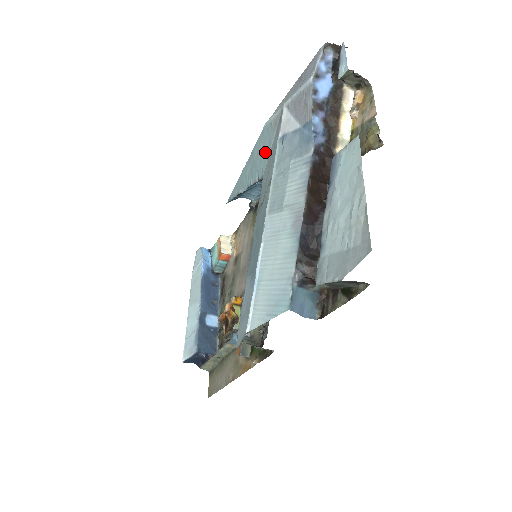
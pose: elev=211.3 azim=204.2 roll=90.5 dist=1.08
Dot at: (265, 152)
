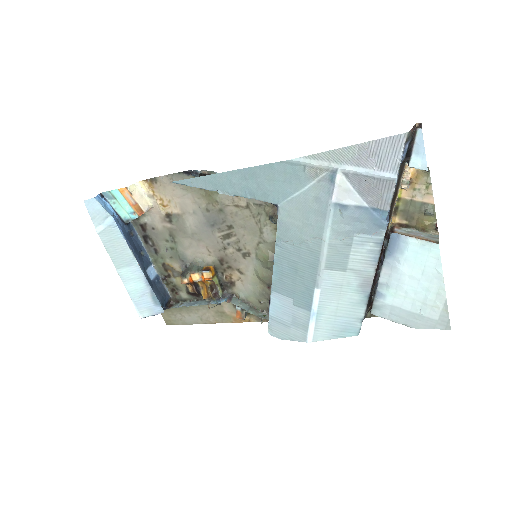
Dot at: (286, 186)
